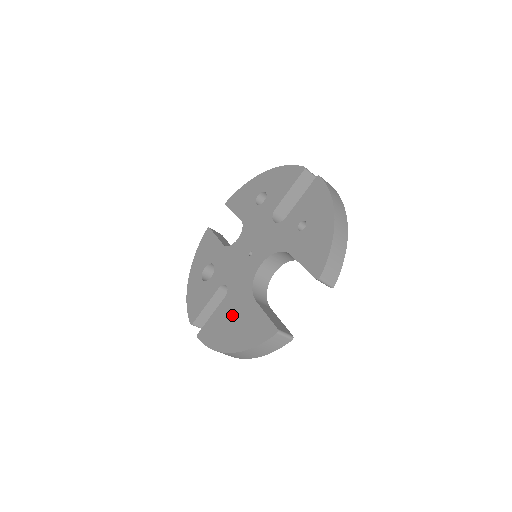
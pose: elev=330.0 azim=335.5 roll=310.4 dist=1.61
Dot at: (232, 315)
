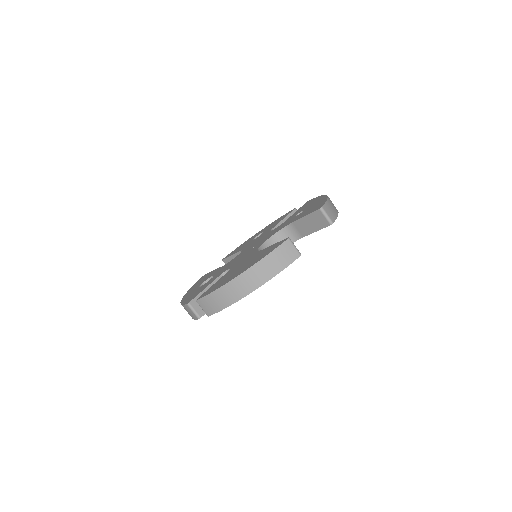
Dot at: (238, 268)
